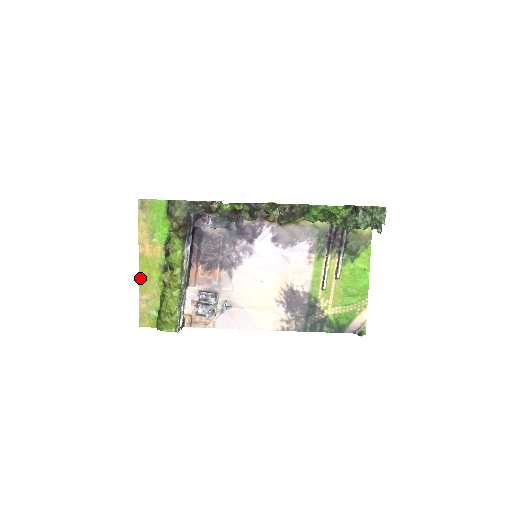
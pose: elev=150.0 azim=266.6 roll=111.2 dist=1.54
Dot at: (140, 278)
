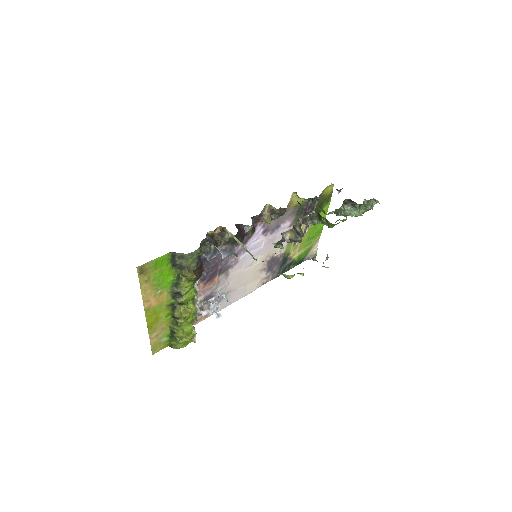
Dot at: (148, 325)
